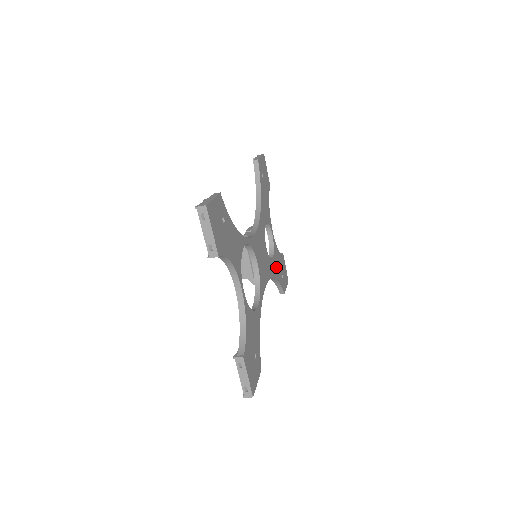
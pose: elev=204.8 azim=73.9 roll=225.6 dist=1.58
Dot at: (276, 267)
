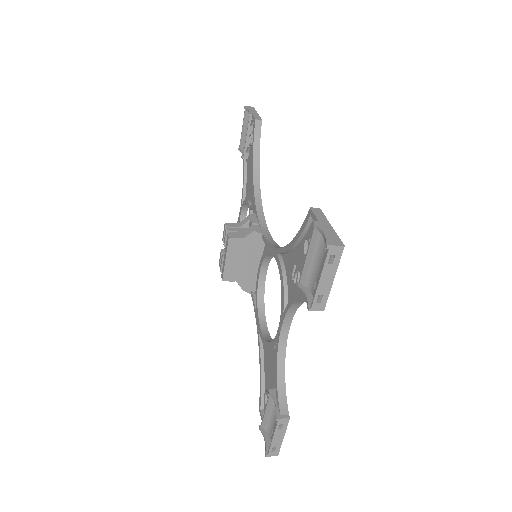
Dot at: occluded
